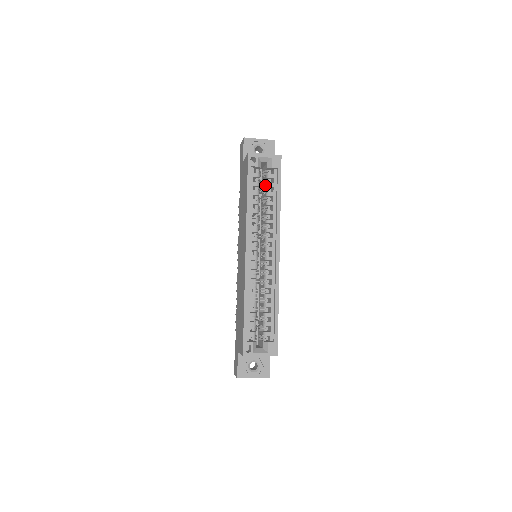
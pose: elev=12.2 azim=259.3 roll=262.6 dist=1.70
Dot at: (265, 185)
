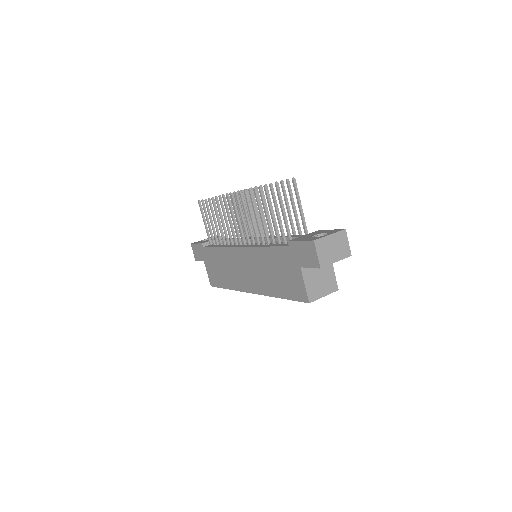
Dot at: occluded
